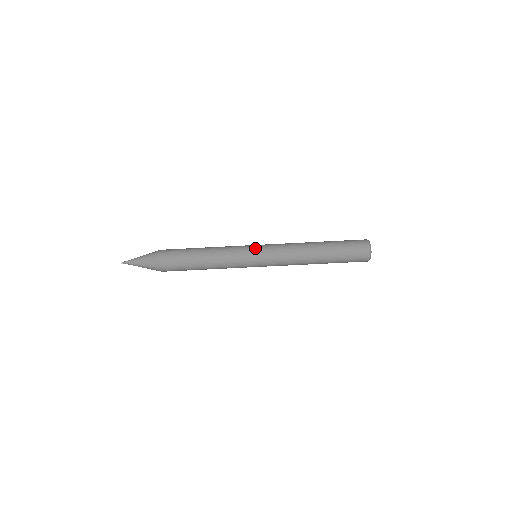
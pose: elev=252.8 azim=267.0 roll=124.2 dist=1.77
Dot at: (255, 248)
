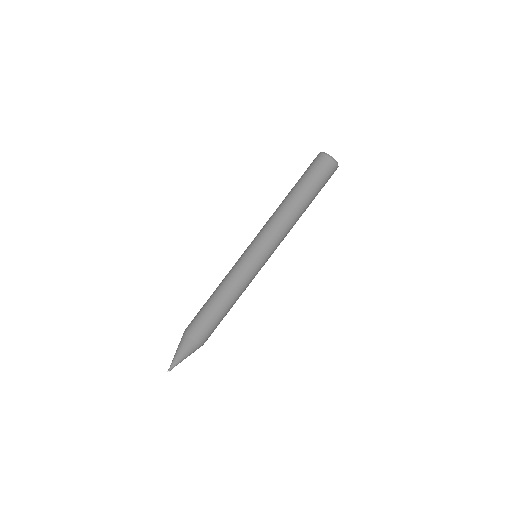
Dot at: (246, 249)
